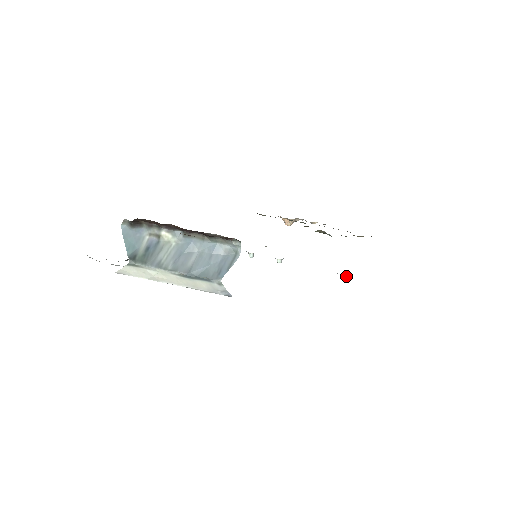
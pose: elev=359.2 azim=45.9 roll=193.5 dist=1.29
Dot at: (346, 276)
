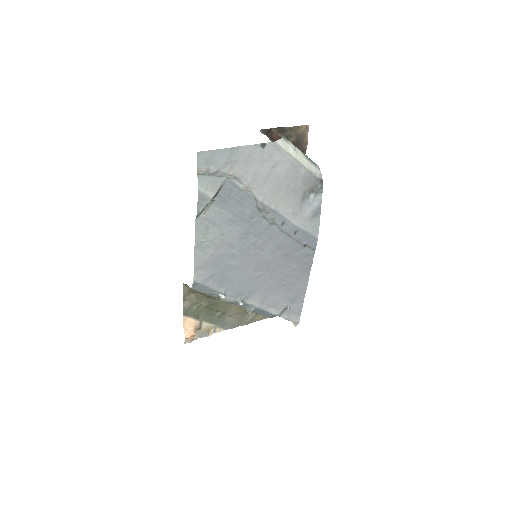
Dot at: (287, 305)
